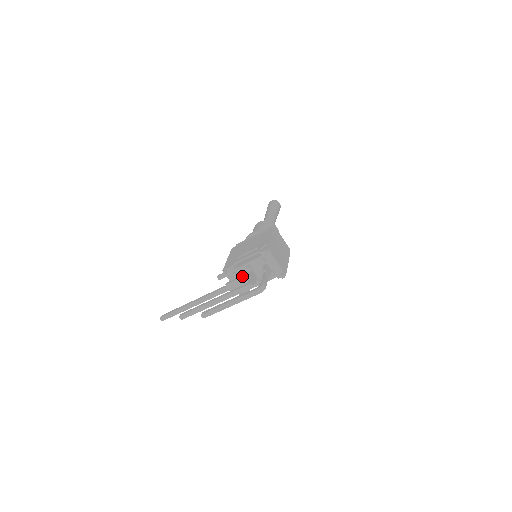
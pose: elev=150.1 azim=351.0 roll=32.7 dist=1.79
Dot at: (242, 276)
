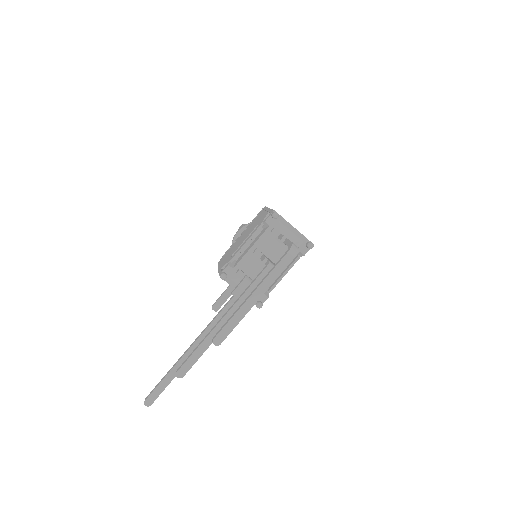
Dot at: (251, 272)
